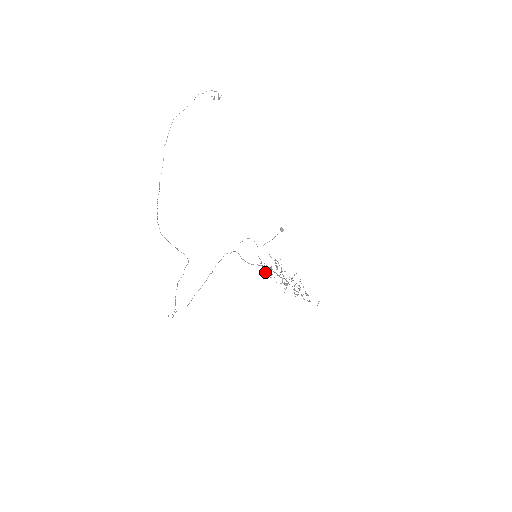
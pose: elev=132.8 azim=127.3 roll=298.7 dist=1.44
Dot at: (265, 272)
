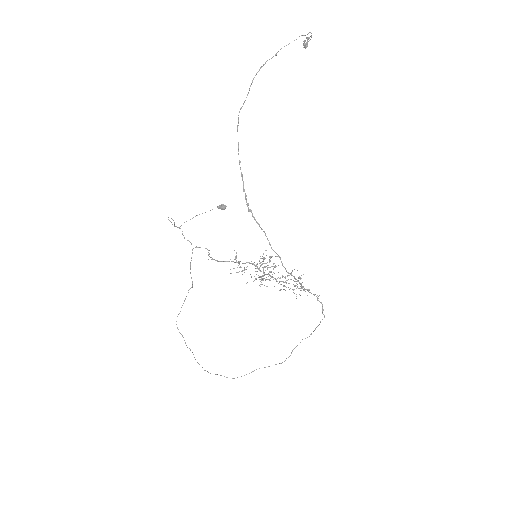
Dot at: (234, 268)
